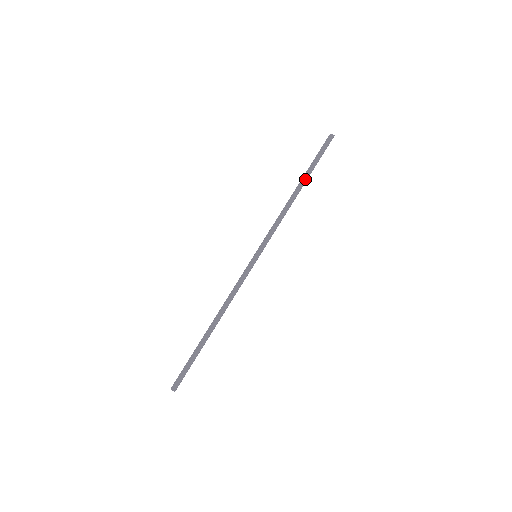
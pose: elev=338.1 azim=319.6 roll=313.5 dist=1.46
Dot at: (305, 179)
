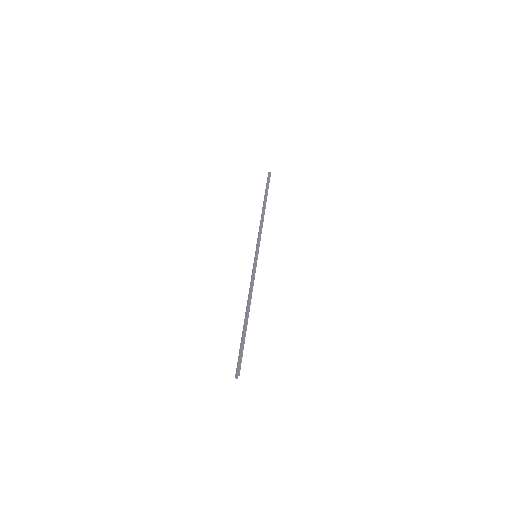
Dot at: (265, 200)
